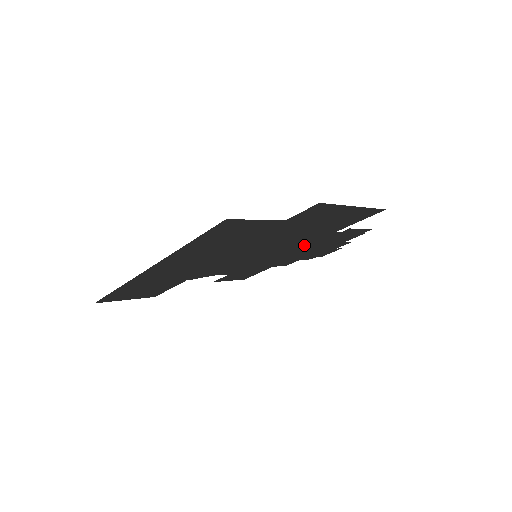
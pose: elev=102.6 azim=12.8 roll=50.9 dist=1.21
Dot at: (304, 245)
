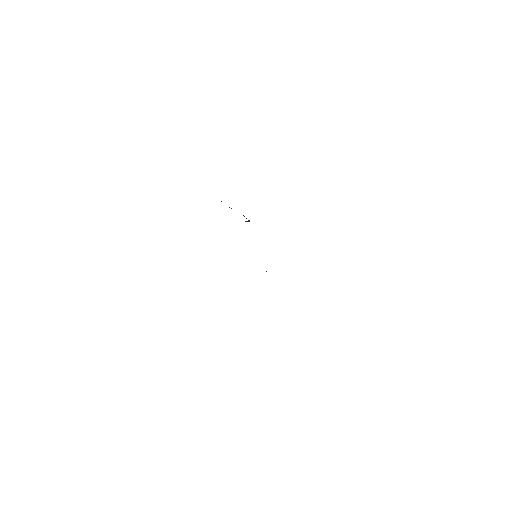
Dot at: occluded
